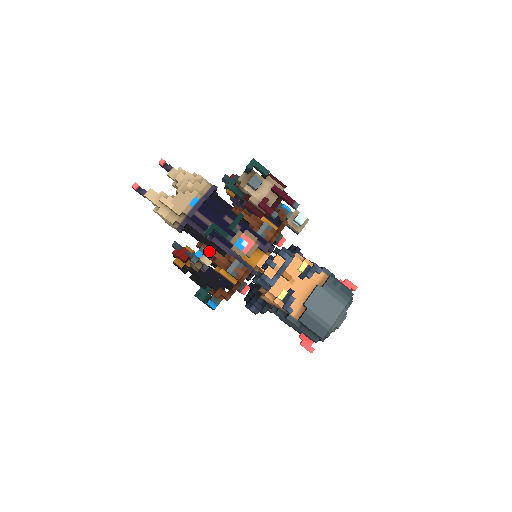
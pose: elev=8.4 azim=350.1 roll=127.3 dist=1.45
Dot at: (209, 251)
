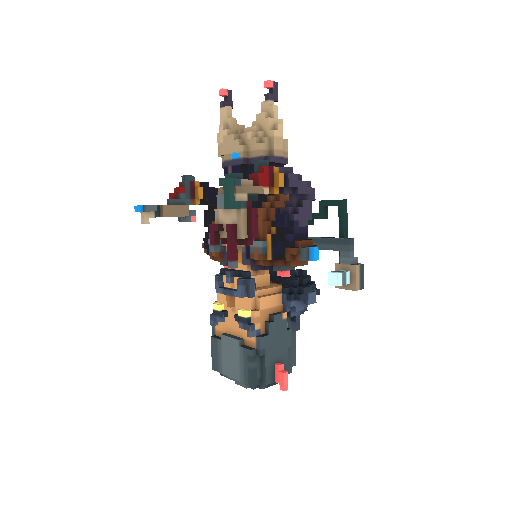
Dot at: occluded
